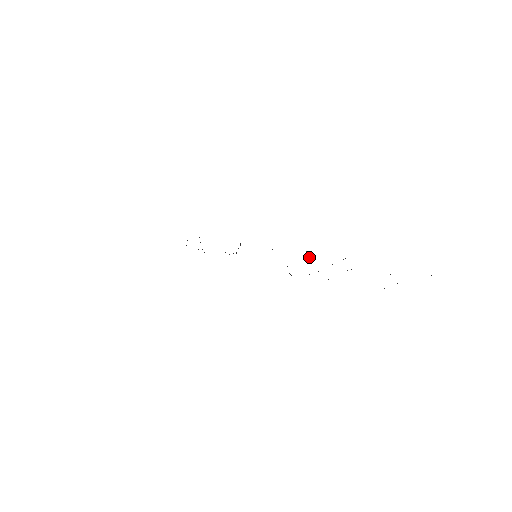
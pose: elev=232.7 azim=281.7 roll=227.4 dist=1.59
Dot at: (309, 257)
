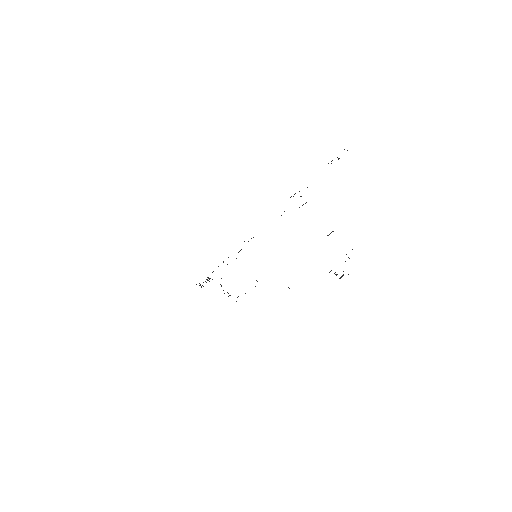
Dot at: occluded
